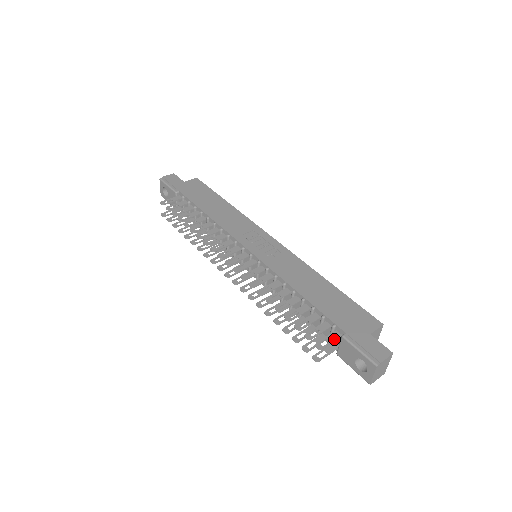
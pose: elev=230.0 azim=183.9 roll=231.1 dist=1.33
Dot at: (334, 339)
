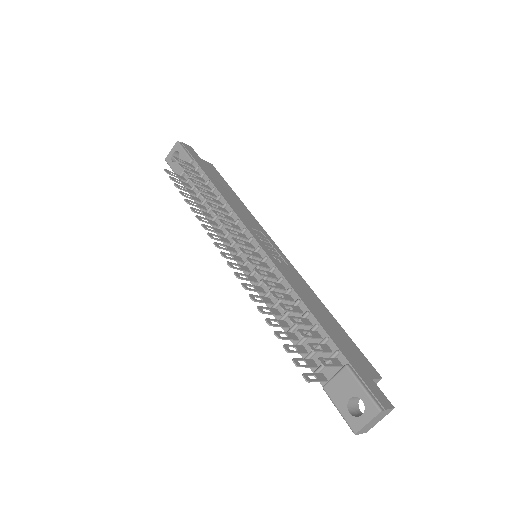
Dot at: (336, 364)
